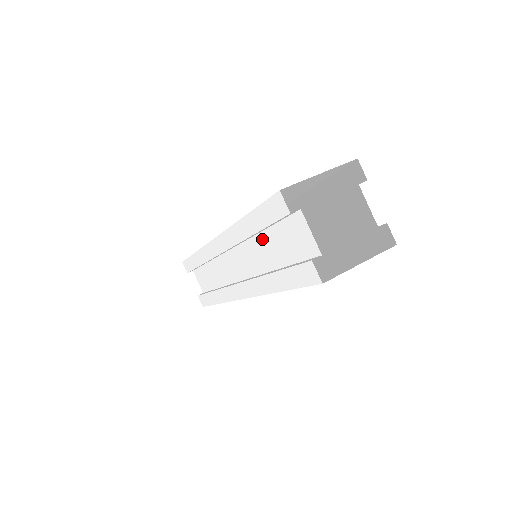
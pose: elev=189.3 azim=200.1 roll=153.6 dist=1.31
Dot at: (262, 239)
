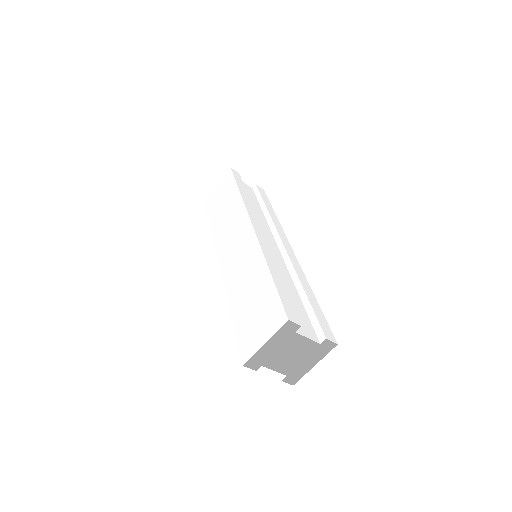
Dot at: occluded
